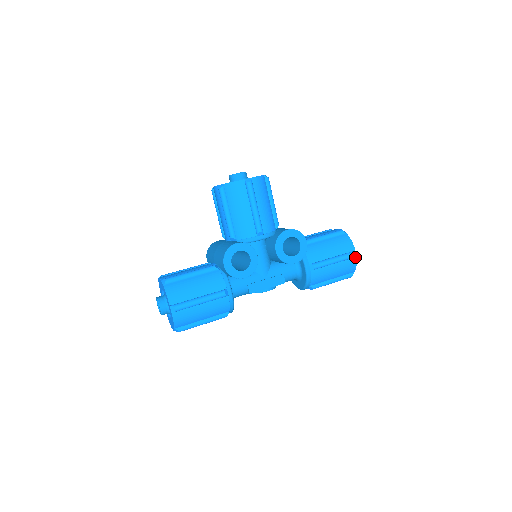
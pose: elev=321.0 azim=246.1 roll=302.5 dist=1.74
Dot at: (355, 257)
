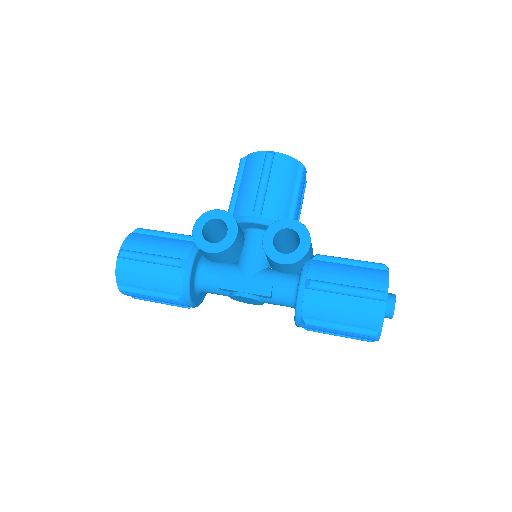
Dot at: (384, 301)
